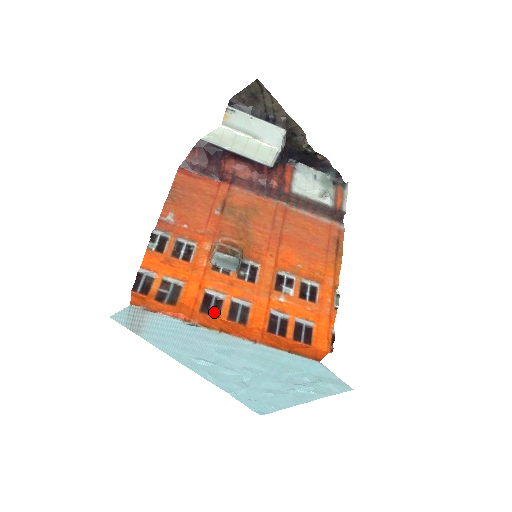
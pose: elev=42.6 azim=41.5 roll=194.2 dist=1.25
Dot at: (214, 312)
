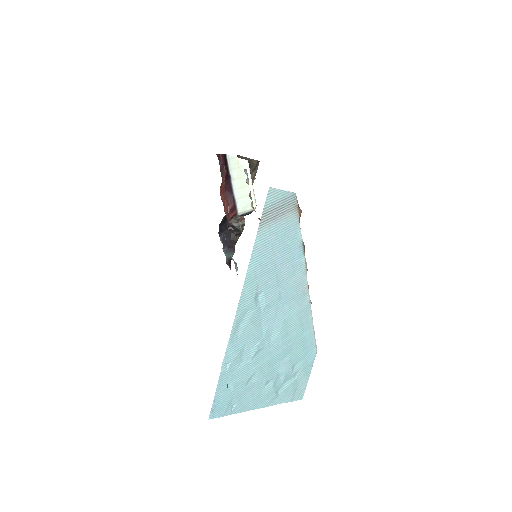
Dot at: occluded
